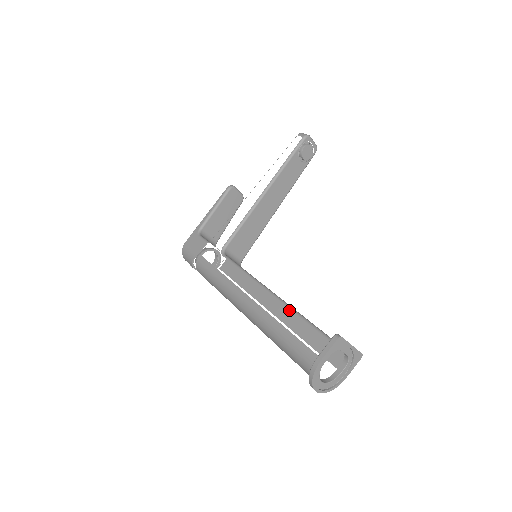
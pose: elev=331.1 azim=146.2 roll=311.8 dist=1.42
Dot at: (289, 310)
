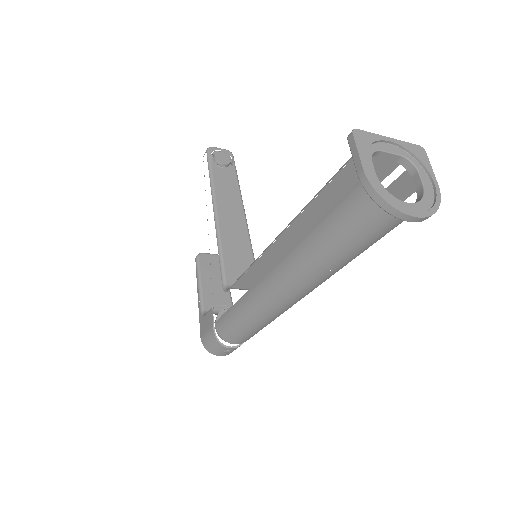
Dot at: occluded
